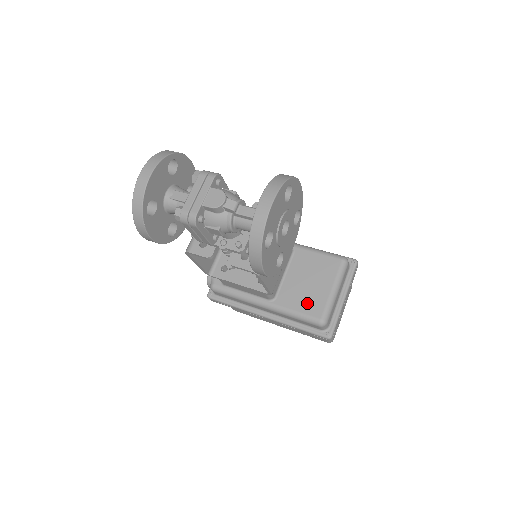
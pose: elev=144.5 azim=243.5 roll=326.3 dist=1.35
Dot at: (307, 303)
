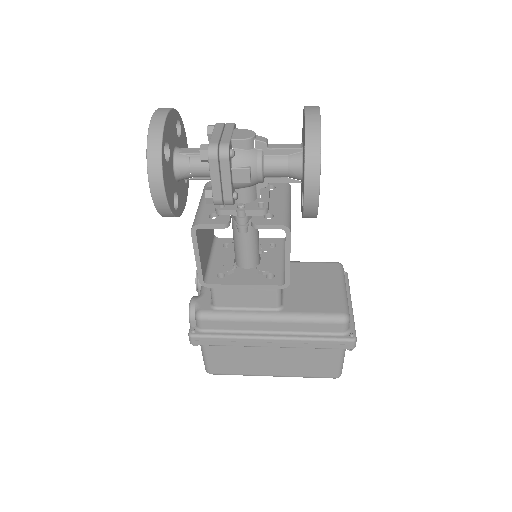
Dot at: (321, 303)
